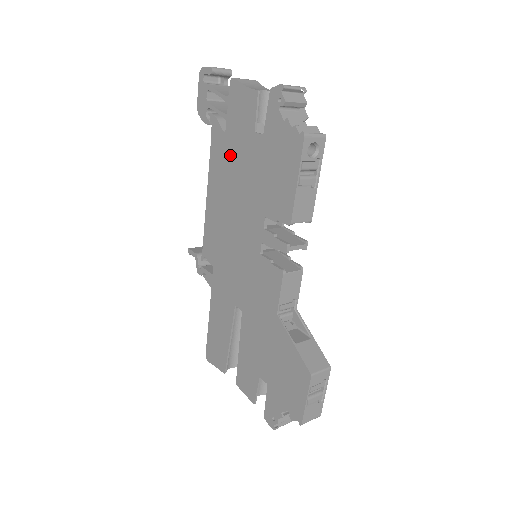
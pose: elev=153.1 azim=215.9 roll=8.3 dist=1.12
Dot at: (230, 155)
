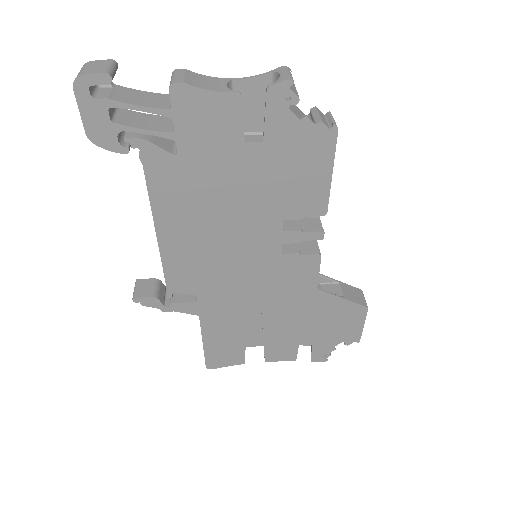
Dot at: (198, 178)
